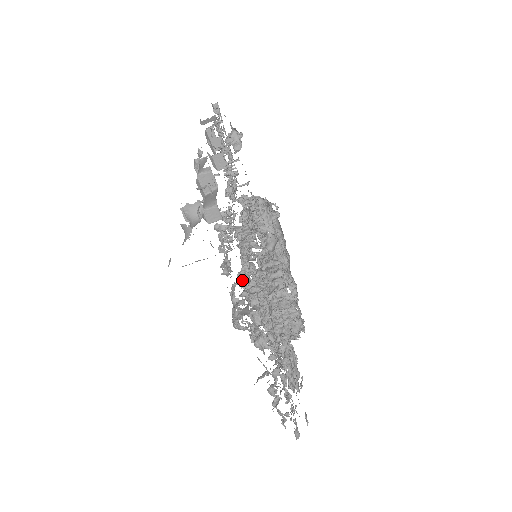
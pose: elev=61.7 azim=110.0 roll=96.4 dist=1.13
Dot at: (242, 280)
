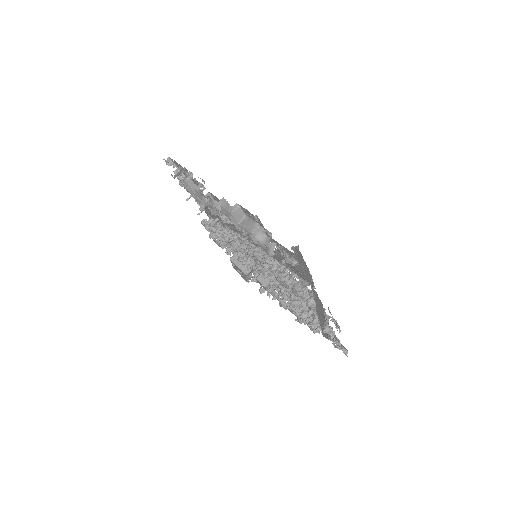
Dot at: (279, 270)
